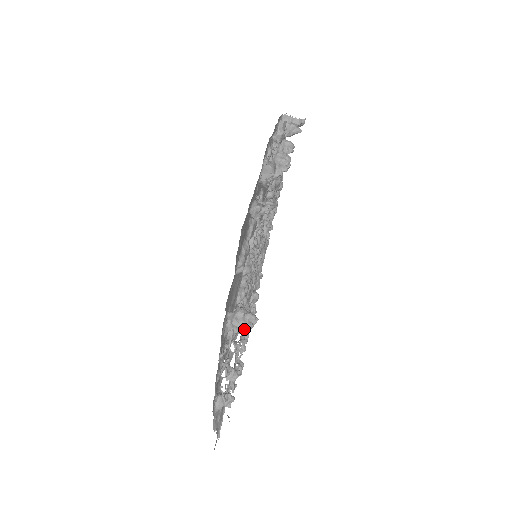
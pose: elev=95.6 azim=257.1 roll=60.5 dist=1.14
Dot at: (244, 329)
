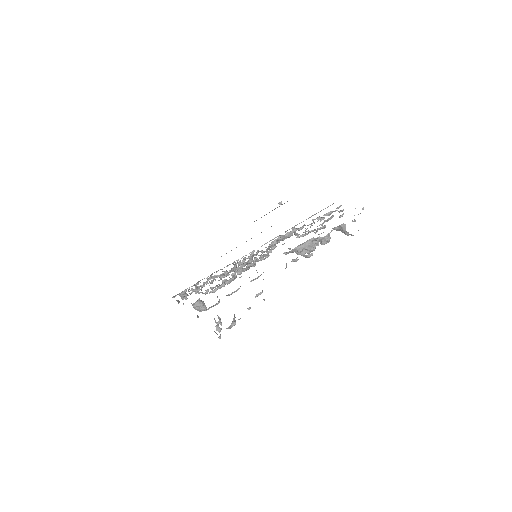
Dot at: (197, 310)
